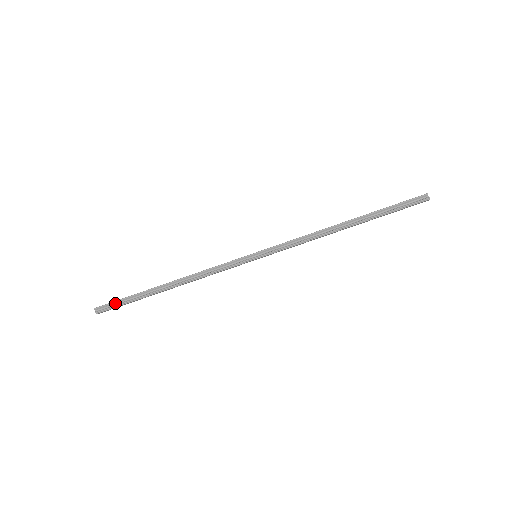
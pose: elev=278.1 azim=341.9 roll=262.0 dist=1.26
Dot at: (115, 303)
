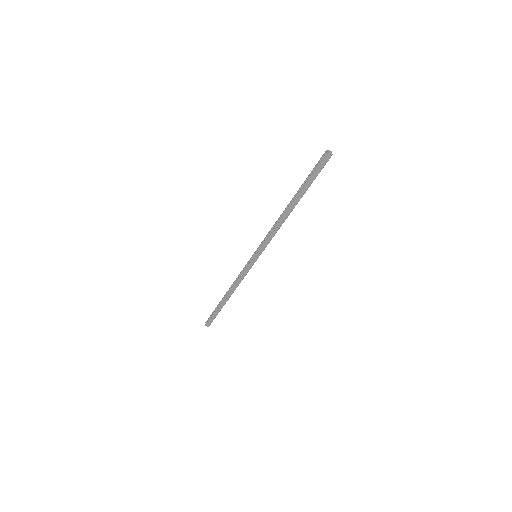
Dot at: (211, 316)
